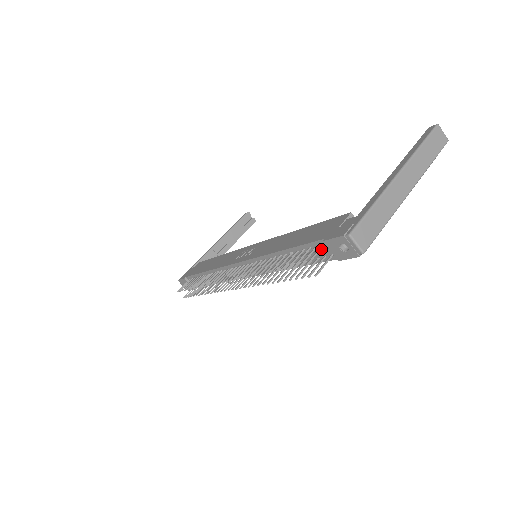
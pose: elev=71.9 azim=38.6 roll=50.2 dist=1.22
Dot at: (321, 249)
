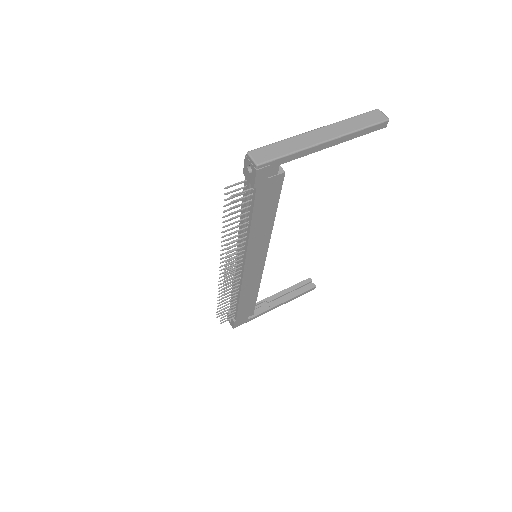
Dot at: (248, 187)
